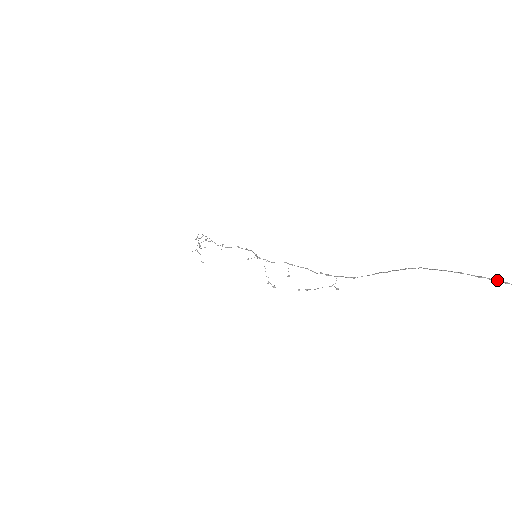
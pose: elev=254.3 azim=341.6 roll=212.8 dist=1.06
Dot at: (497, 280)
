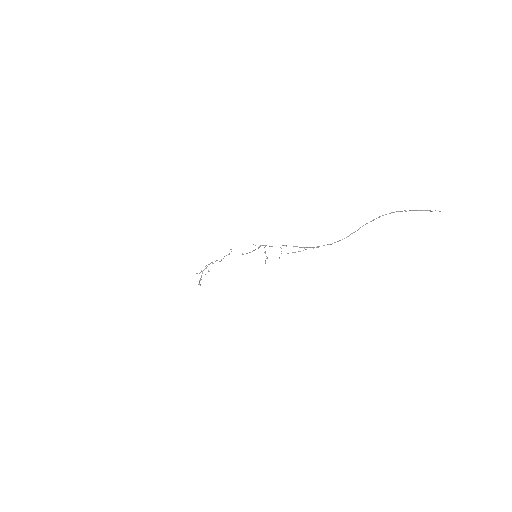
Dot at: (426, 210)
